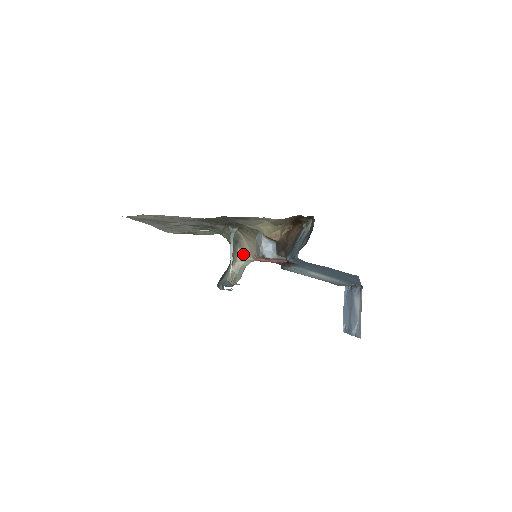
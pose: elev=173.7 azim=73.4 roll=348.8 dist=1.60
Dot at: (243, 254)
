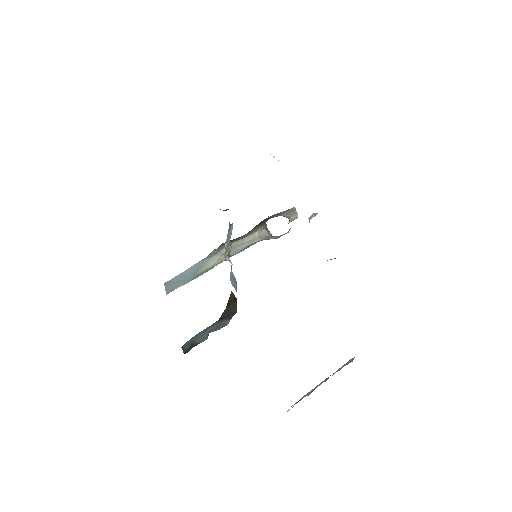
Dot at: occluded
